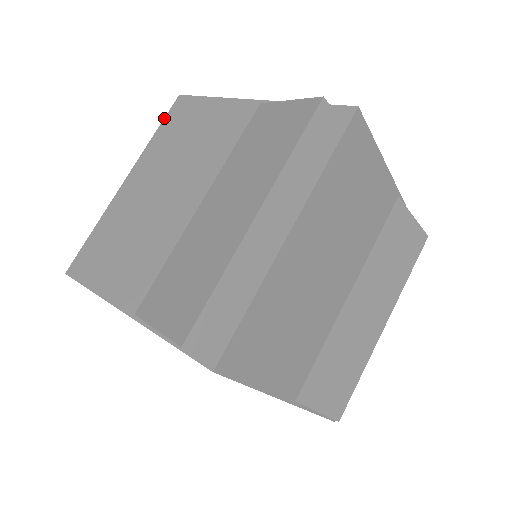
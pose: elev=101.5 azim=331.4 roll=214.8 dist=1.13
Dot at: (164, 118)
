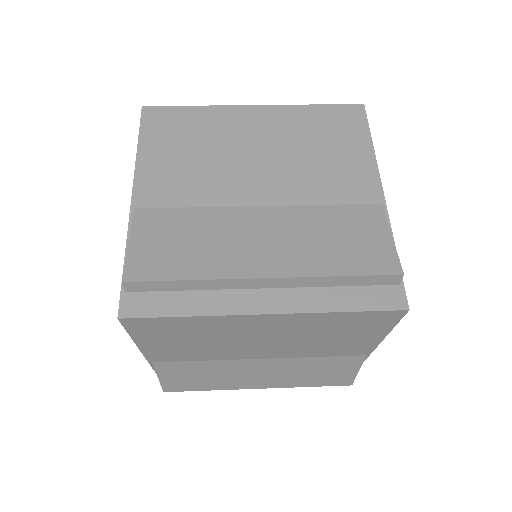
Dot at: occluded
